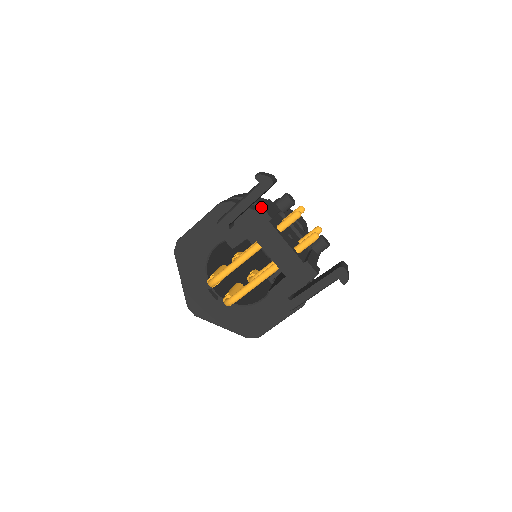
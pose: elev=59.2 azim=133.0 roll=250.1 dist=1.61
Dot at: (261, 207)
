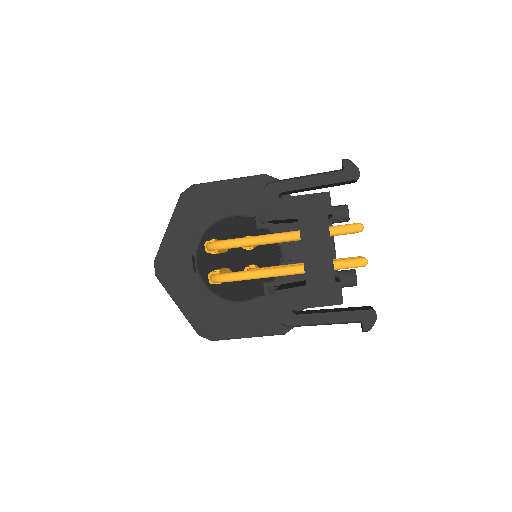
Dot at: (329, 195)
